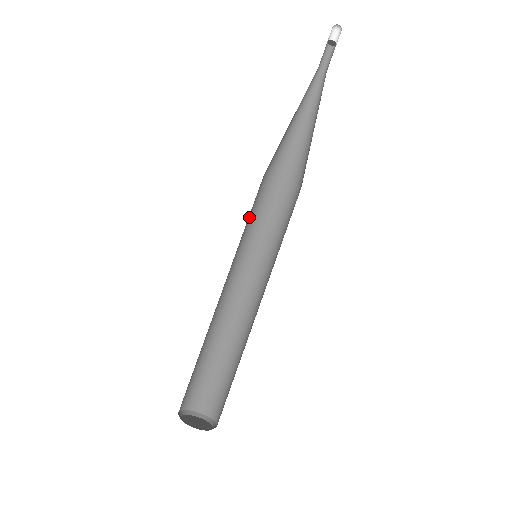
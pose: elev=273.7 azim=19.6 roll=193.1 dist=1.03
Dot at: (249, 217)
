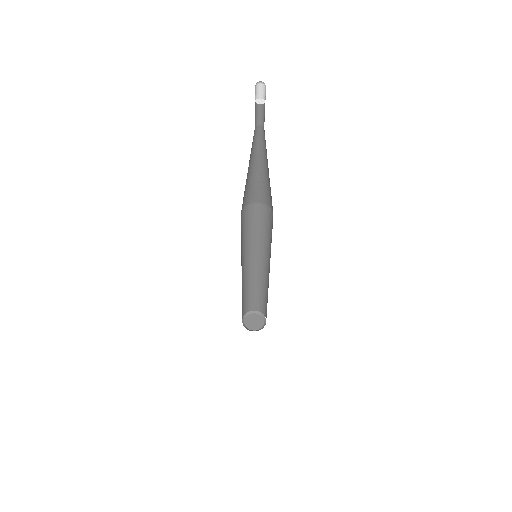
Dot at: occluded
